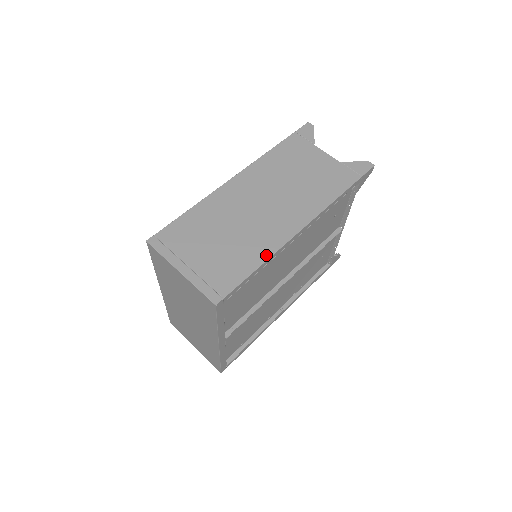
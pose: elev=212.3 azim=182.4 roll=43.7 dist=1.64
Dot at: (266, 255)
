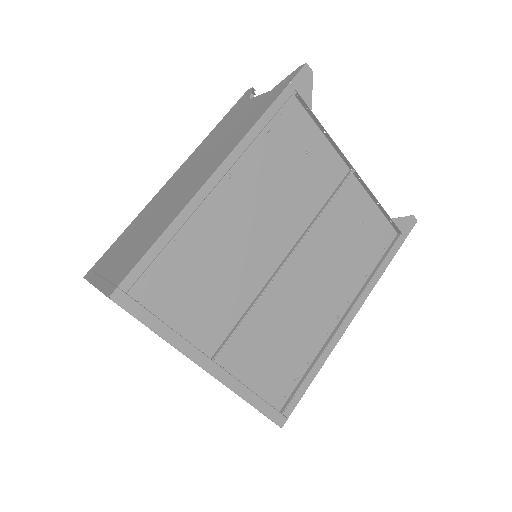
Dot at: (171, 220)
